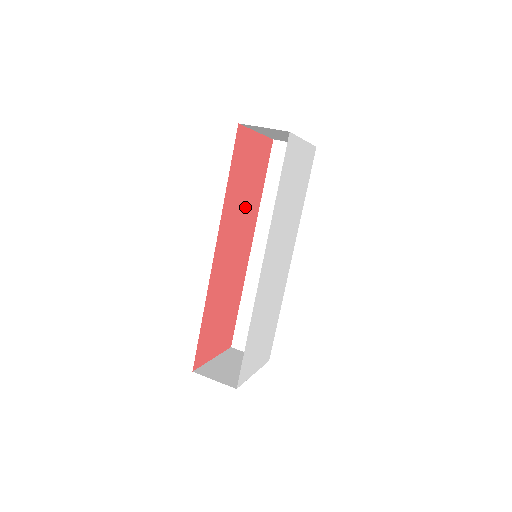
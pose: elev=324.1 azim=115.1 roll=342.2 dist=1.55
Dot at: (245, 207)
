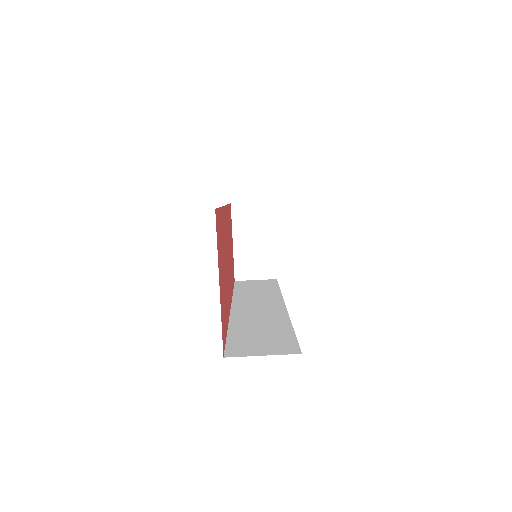
Dot at: occluded
